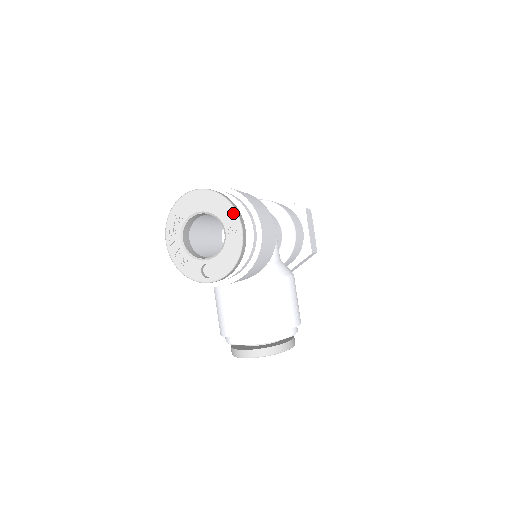
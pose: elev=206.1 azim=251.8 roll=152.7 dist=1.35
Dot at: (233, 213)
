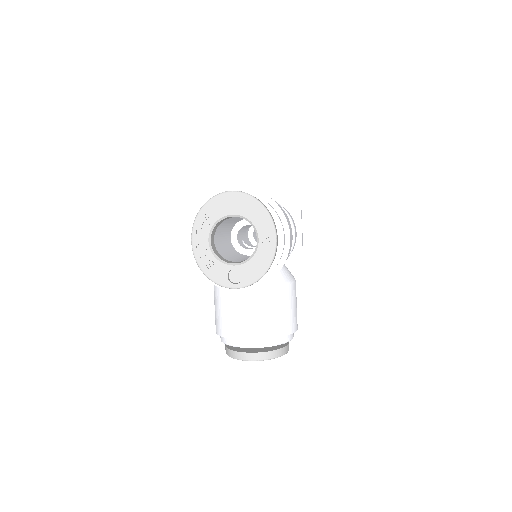
Dot at: (269, 220)
